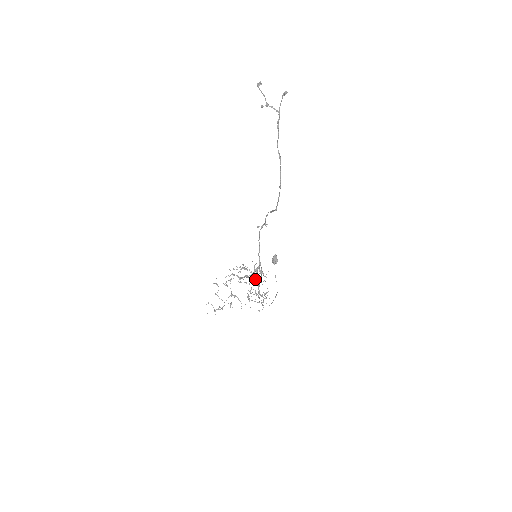
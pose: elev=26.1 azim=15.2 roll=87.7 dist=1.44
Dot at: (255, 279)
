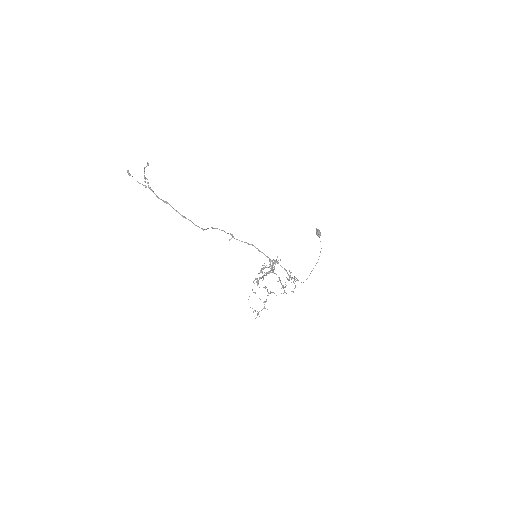
Dot at: occluded
